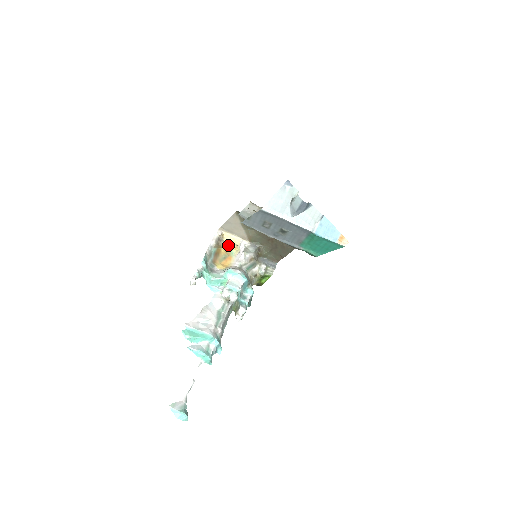
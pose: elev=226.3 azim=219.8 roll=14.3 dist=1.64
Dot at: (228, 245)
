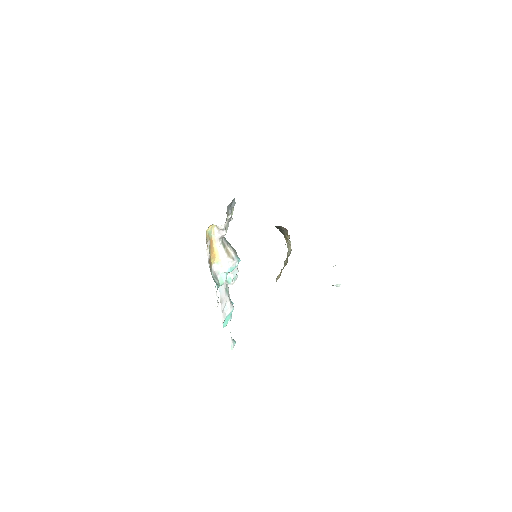
Dot at: (206, 232)
